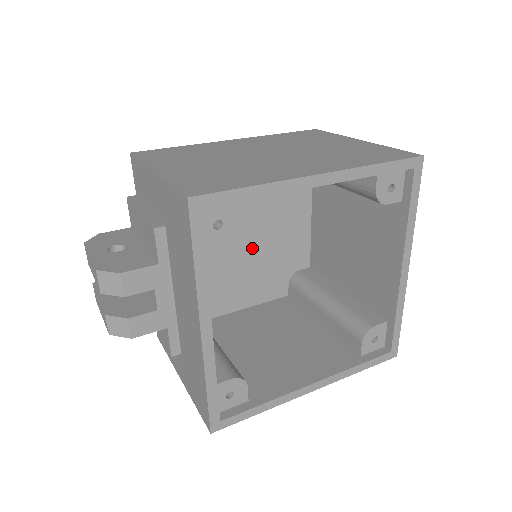
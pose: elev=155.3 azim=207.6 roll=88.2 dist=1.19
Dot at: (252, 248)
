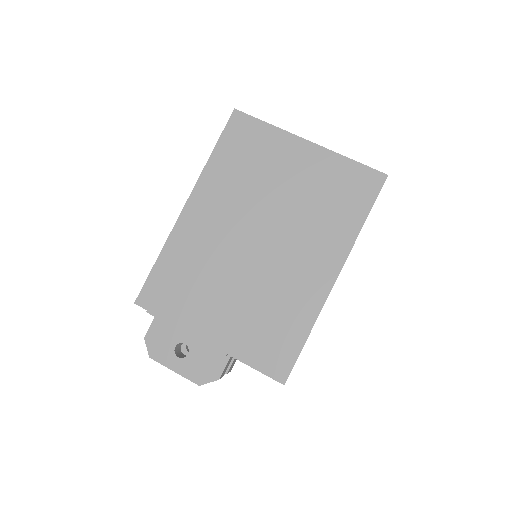
Dot at: occluded
